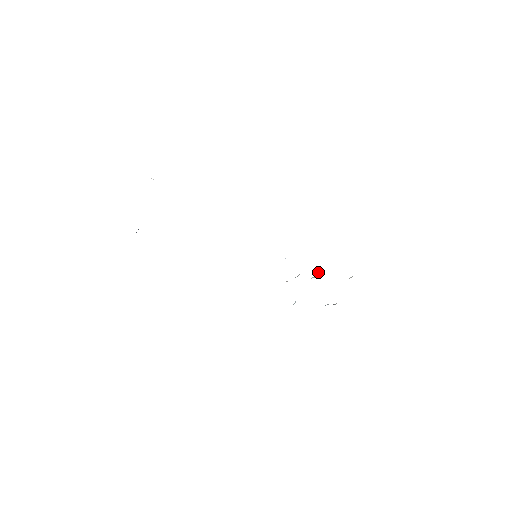
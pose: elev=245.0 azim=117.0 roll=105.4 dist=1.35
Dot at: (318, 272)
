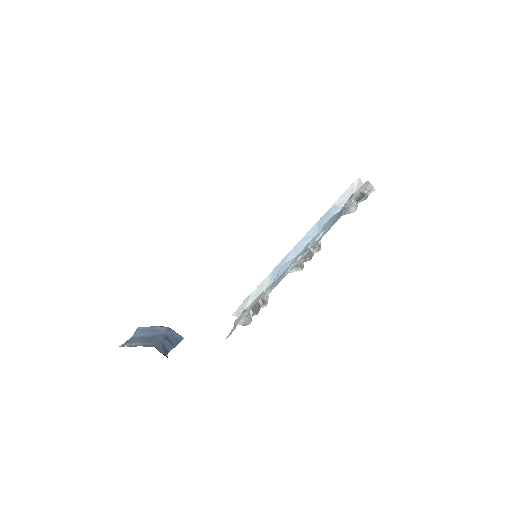
Dot at: (319, 248)
